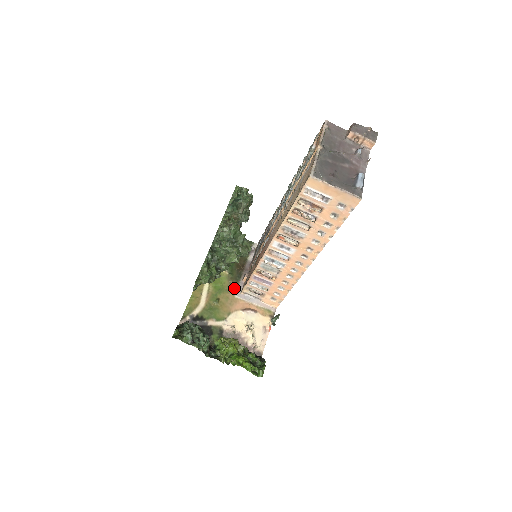
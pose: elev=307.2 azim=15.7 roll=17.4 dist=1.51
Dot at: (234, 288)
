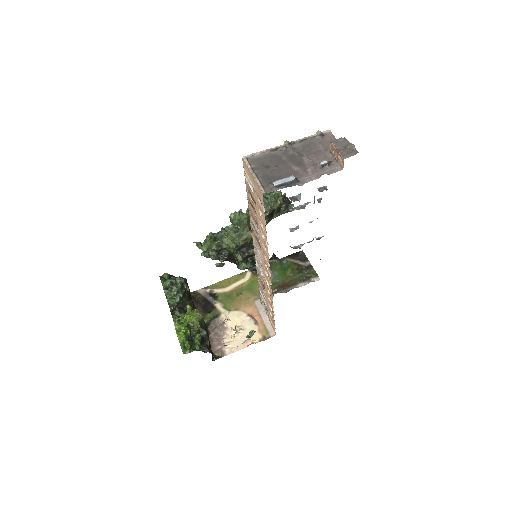
Dot at: occluded
